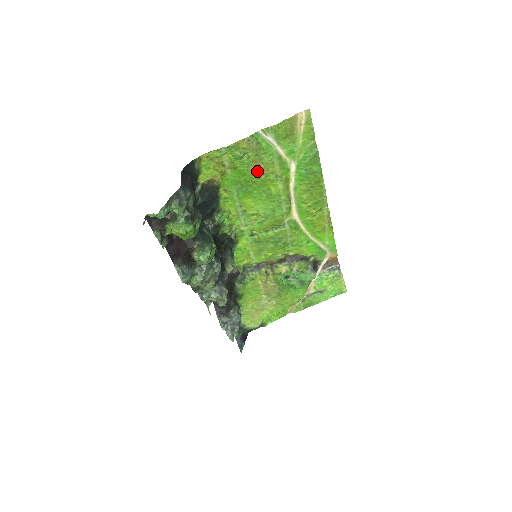
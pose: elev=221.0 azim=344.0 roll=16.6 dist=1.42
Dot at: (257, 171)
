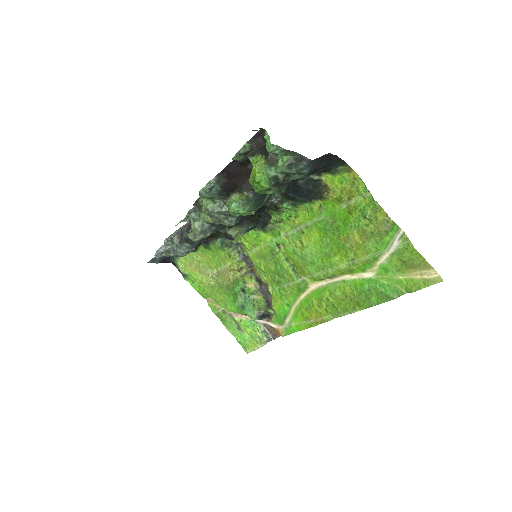
Dot at: (353, 237)
